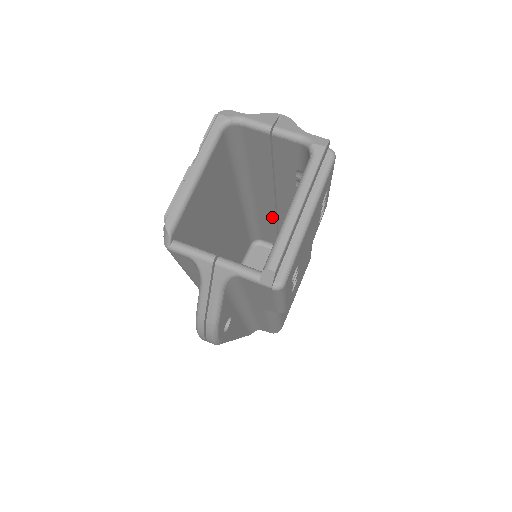
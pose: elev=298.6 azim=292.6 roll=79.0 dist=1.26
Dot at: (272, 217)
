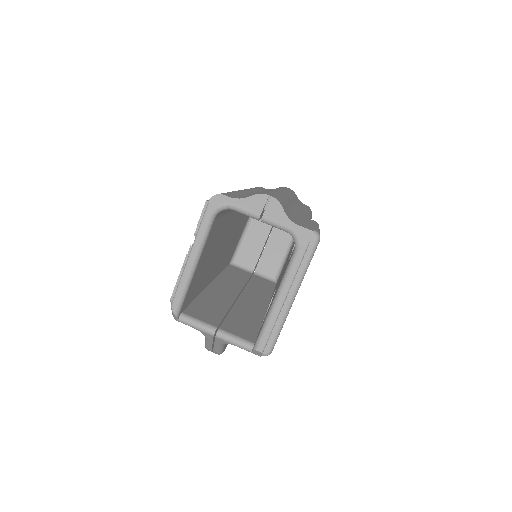
Dot at: occluded
